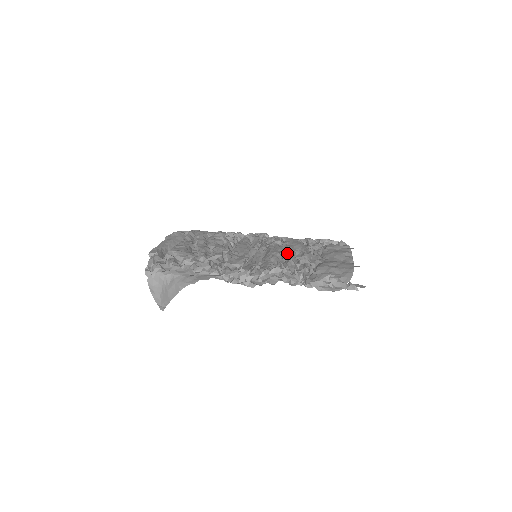
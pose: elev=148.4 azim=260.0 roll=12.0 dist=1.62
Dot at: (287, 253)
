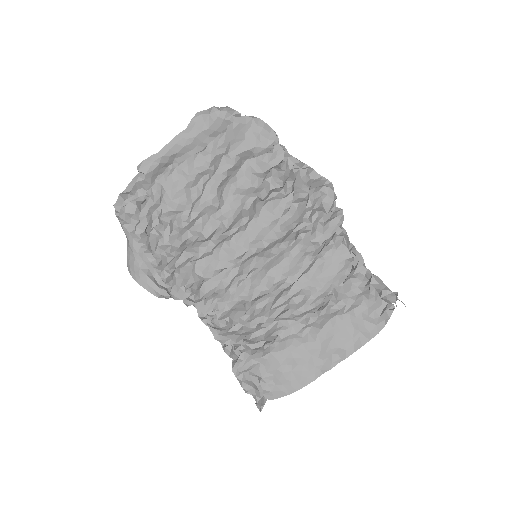
Dot at: (295, 280)
